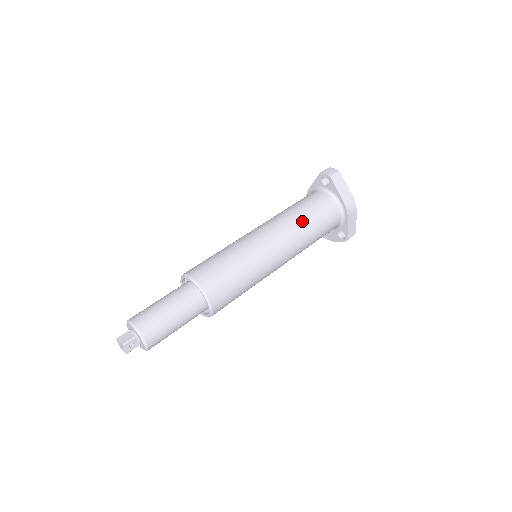
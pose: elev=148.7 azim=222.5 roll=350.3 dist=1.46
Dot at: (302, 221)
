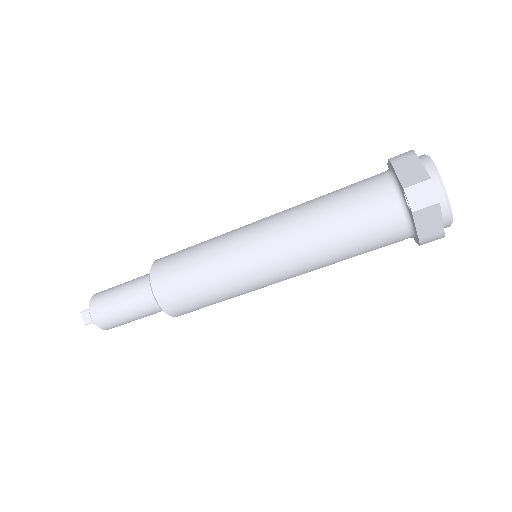
Dot at: (330, 252)
